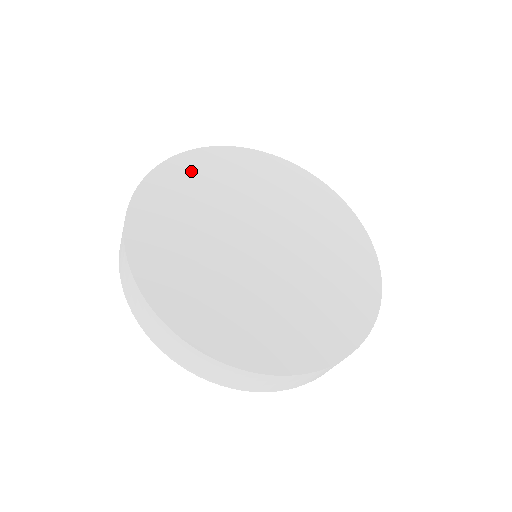
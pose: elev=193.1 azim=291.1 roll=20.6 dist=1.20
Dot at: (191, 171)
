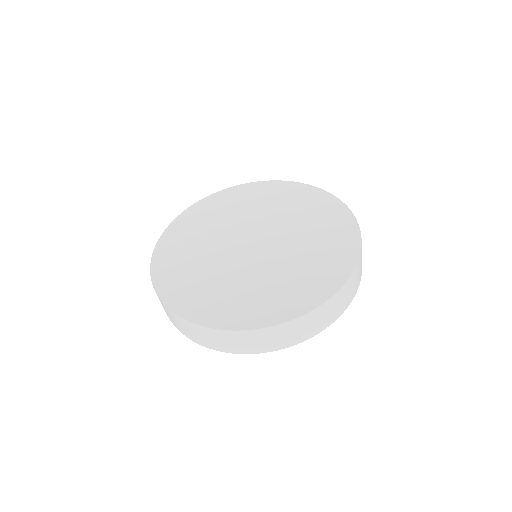
Dot at: (231, 198)
